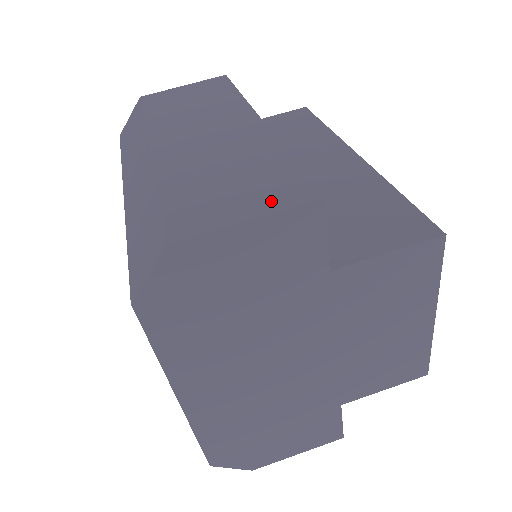
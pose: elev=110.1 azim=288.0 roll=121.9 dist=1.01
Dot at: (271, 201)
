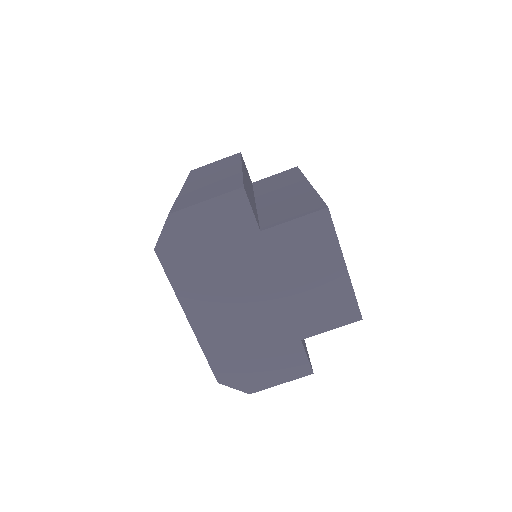
Dot at: (220, 193)
